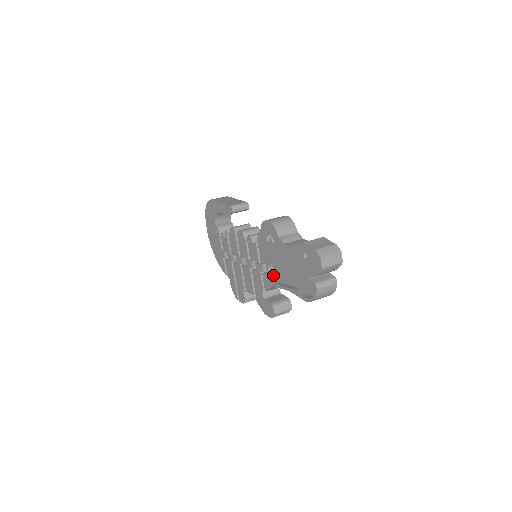
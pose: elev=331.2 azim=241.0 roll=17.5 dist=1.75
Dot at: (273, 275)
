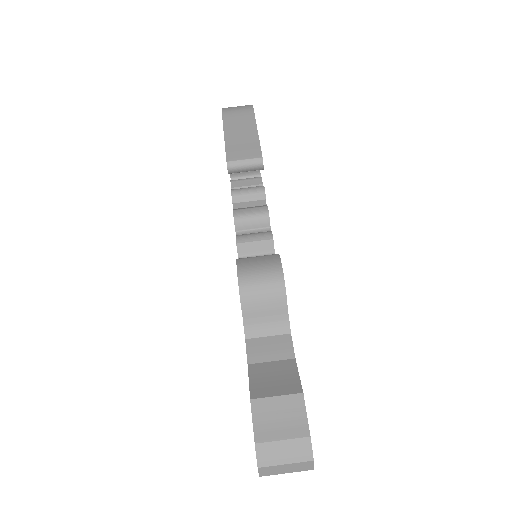
Dot at: occluded
